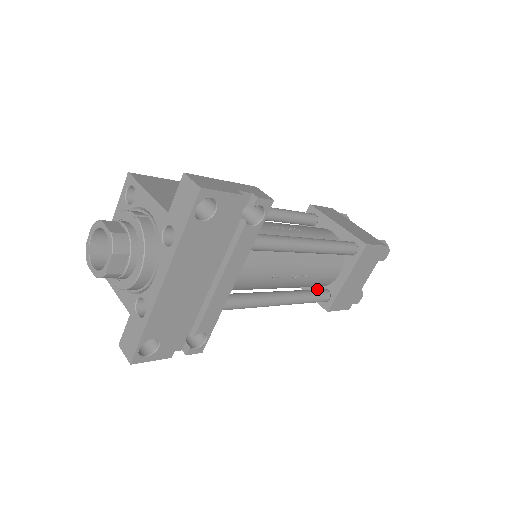
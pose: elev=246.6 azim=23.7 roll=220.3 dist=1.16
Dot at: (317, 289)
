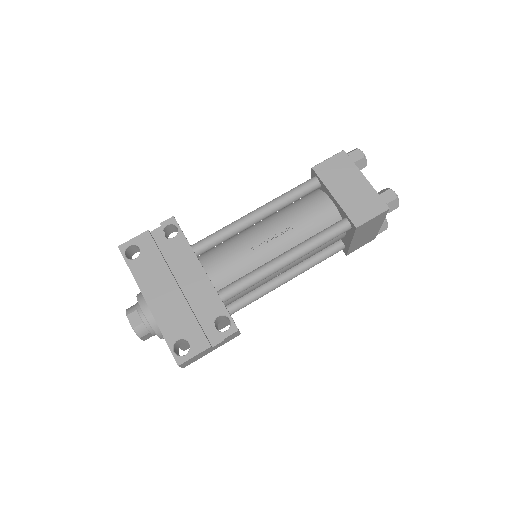
Dot at: occluded
